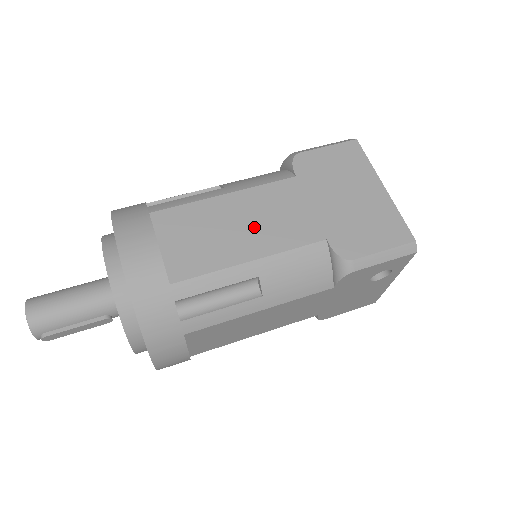
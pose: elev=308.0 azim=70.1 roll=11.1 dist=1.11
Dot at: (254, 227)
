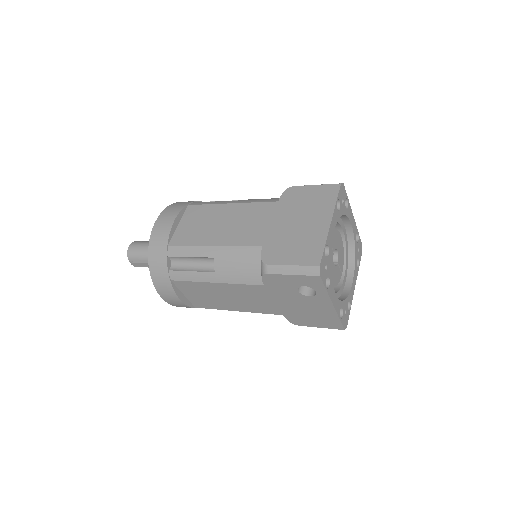
Dot at: (229, 227)
